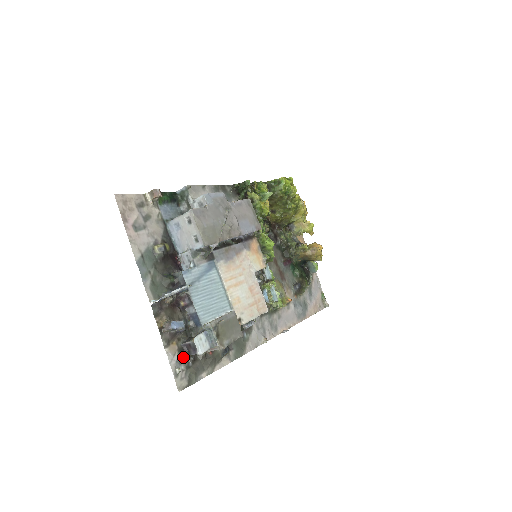
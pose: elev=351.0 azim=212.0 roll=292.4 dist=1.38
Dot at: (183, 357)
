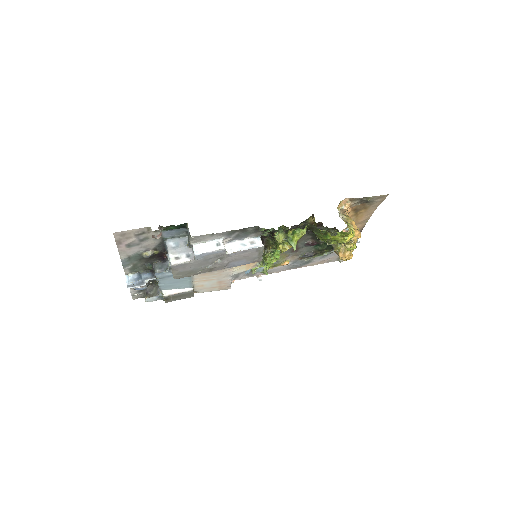
Dot at: (144, 290)
